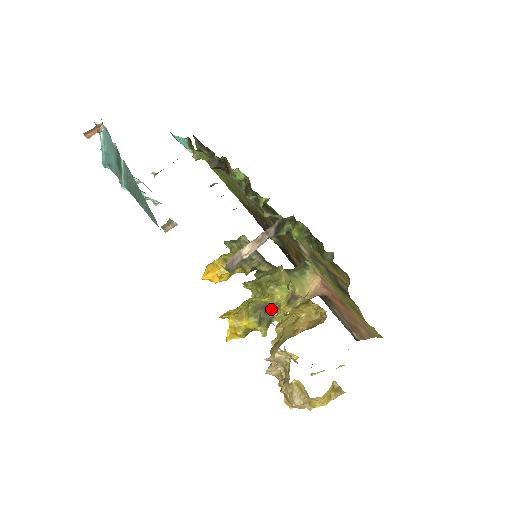
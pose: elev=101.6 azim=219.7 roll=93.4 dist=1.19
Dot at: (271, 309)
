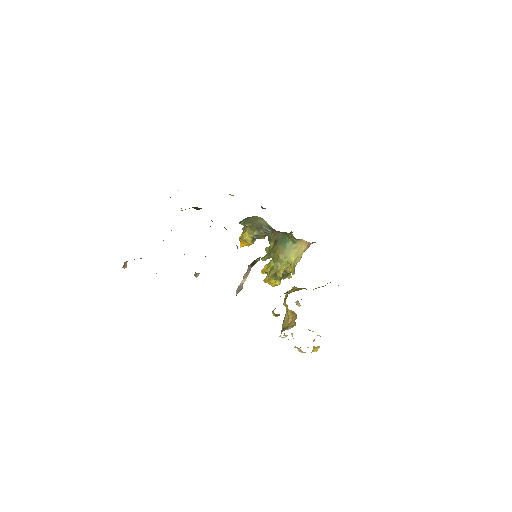
Dot at: (284, 270)
